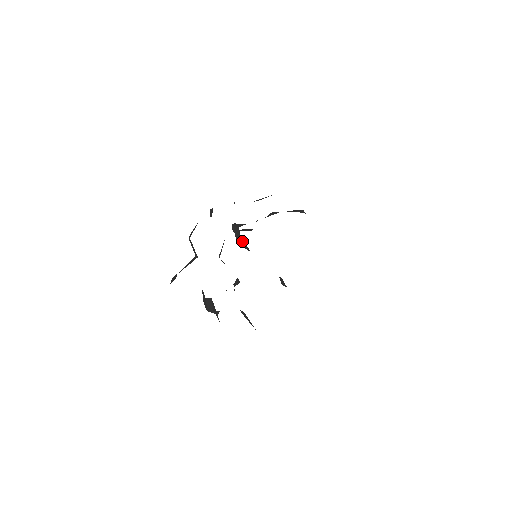
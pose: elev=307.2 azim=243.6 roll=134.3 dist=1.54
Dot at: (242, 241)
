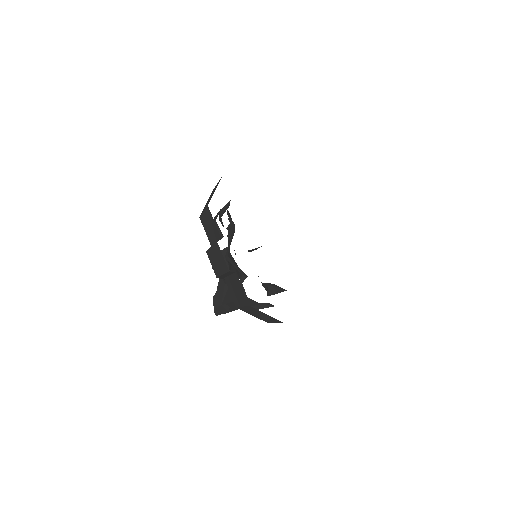
Dot at: occluded
